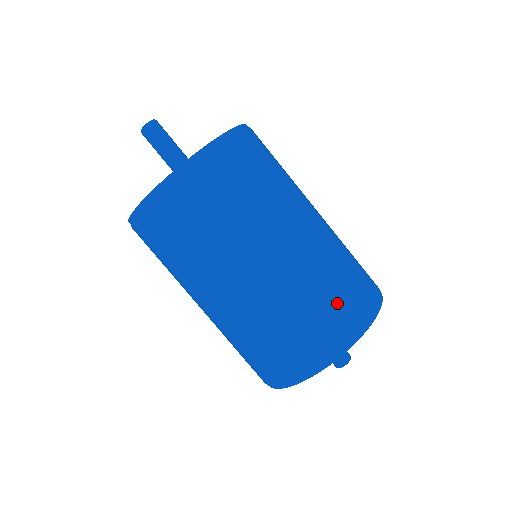
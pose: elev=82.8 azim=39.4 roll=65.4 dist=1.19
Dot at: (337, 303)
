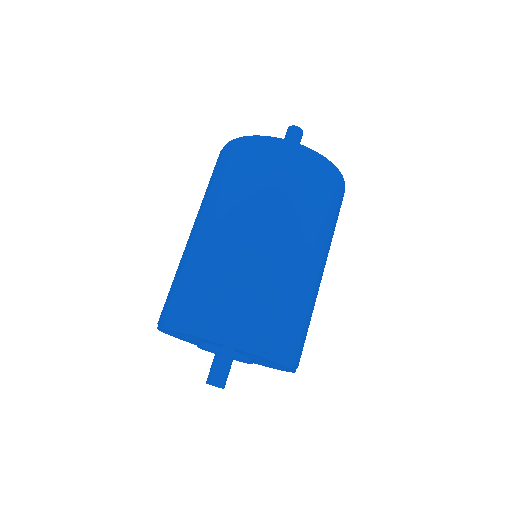
Dot at: (209, 296)
